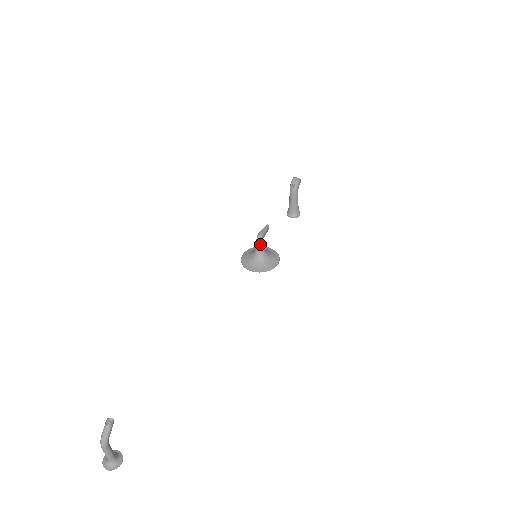
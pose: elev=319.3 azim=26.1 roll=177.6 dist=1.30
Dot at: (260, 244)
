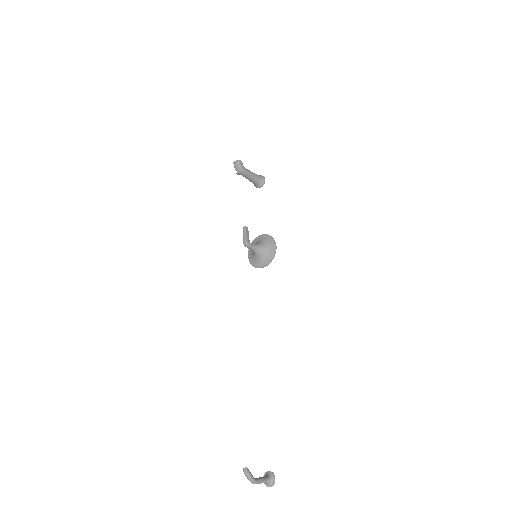
Dot at: (251, 247)
